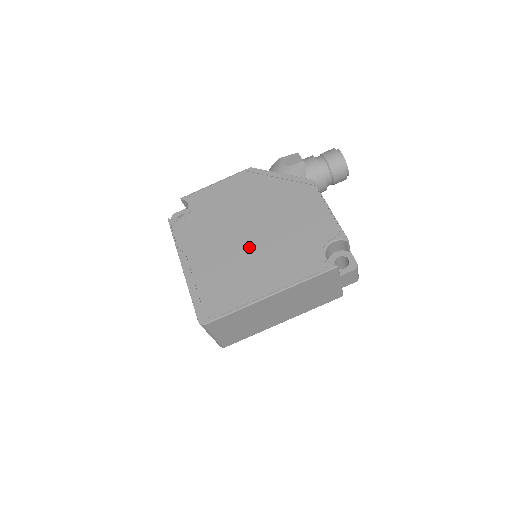
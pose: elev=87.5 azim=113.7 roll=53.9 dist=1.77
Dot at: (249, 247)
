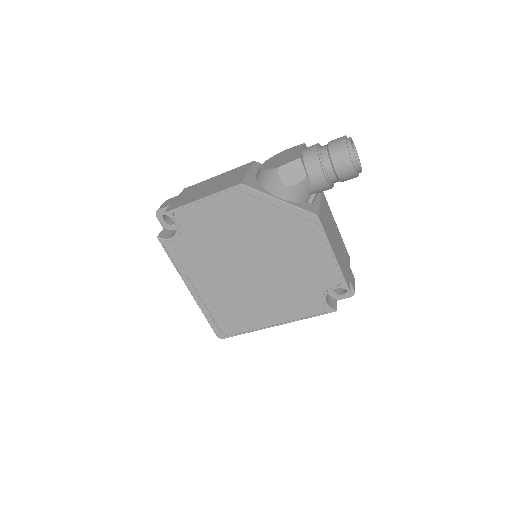
Dot at: (252, 282)
